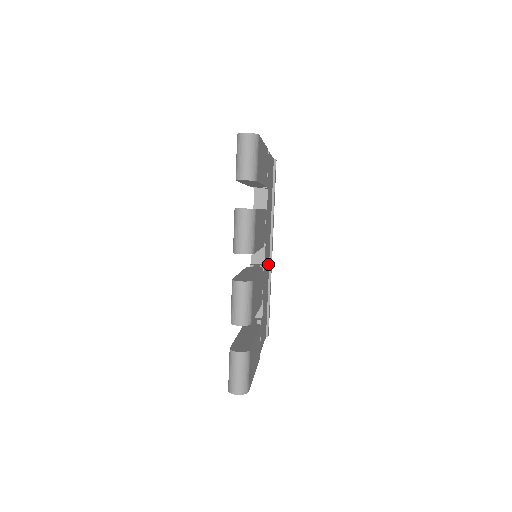
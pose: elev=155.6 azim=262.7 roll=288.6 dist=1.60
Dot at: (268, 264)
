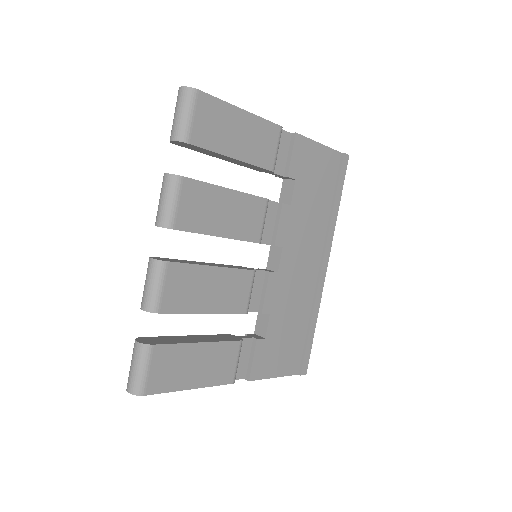
Dot at: (310, 281)
